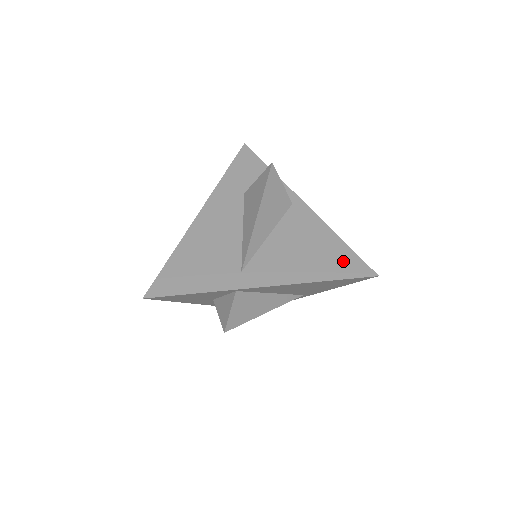
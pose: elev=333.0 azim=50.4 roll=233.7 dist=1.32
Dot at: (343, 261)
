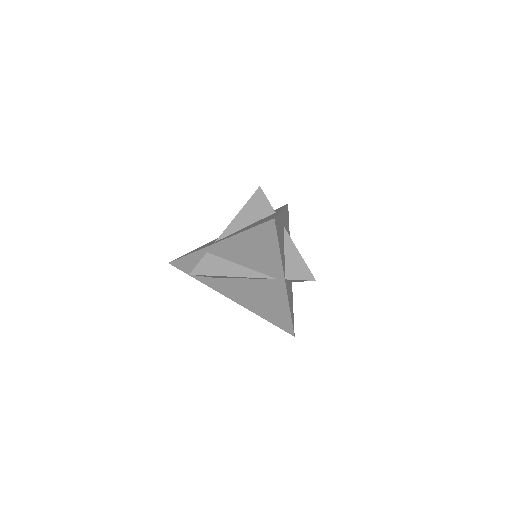
Dot at: occluded
